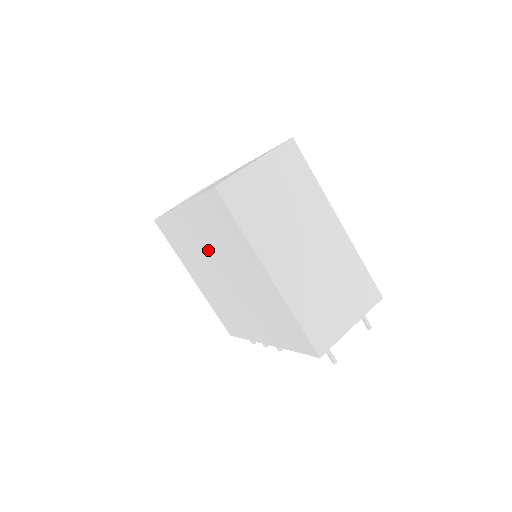
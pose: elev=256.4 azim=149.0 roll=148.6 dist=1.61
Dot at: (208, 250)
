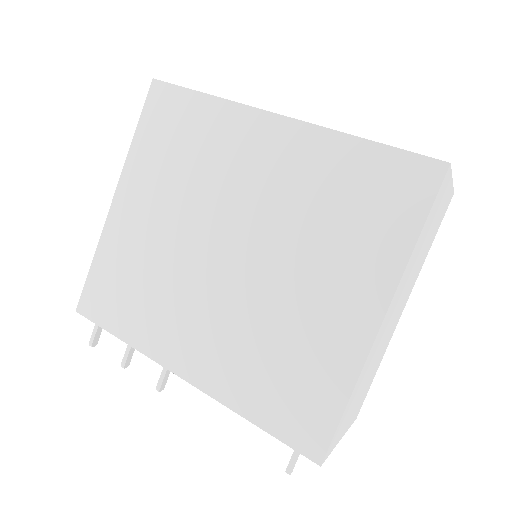
Dot at: (256, 201)
